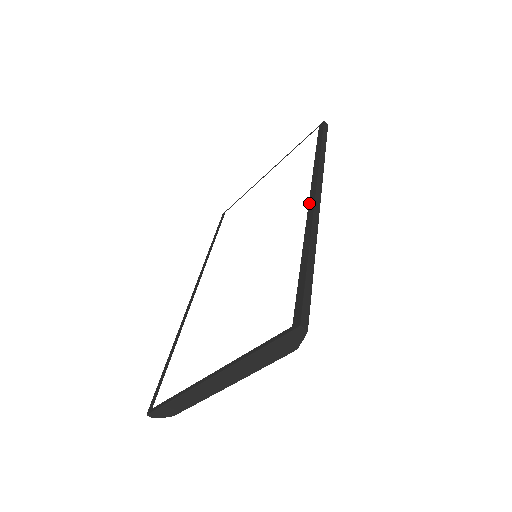
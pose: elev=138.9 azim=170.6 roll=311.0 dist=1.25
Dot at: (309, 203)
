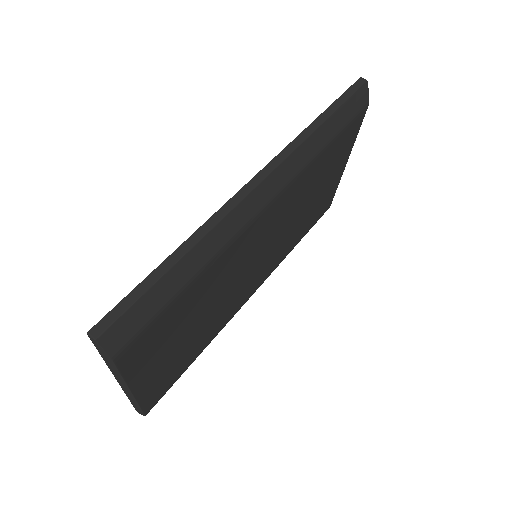
Dot at: occluded
